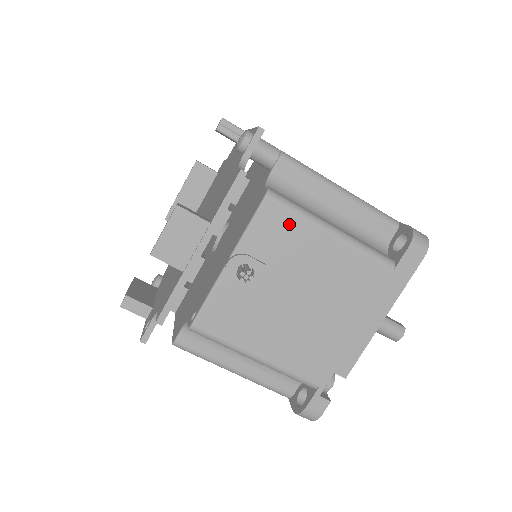
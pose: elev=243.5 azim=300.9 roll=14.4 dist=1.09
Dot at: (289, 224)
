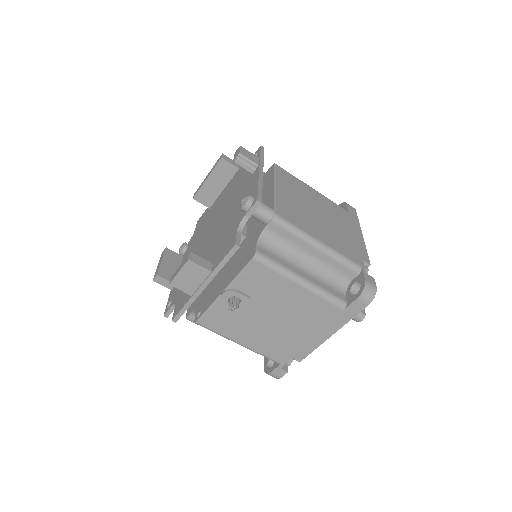
Dot at: (269, 276)
